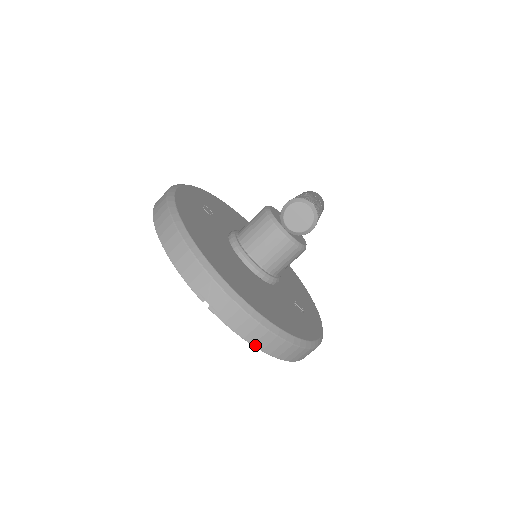
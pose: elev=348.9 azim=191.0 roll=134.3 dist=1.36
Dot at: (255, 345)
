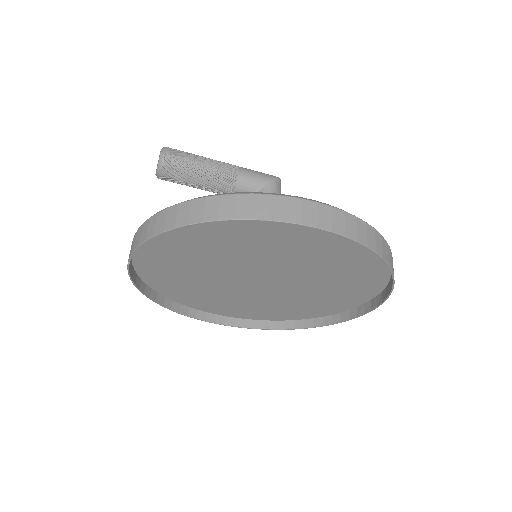
Dot at: (156, 234)
